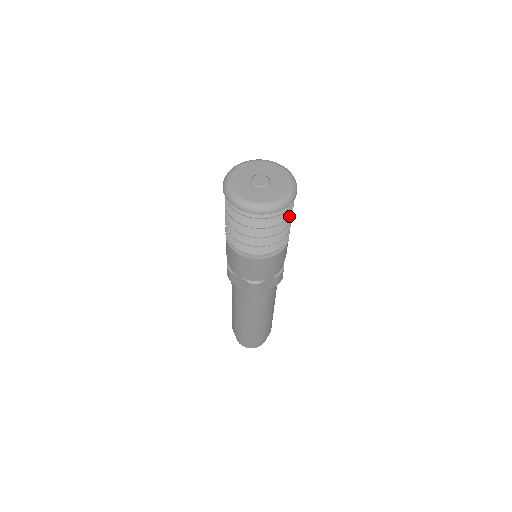
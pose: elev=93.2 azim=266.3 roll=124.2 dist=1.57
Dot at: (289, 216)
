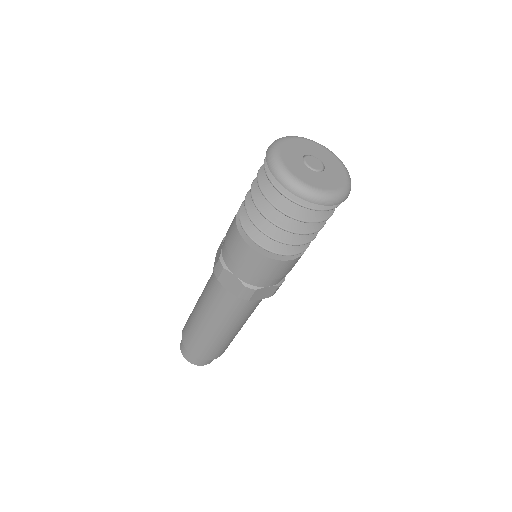
Dot at: occluded
